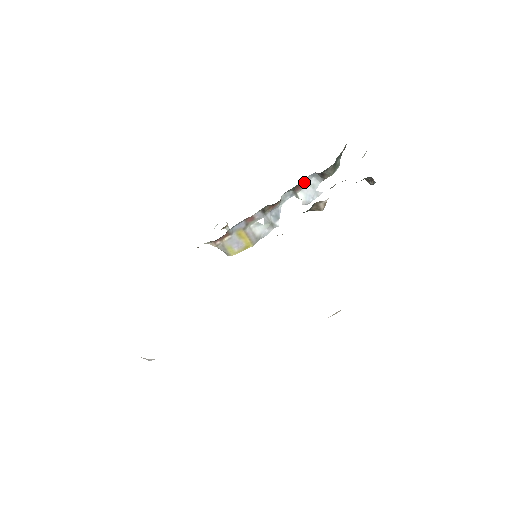
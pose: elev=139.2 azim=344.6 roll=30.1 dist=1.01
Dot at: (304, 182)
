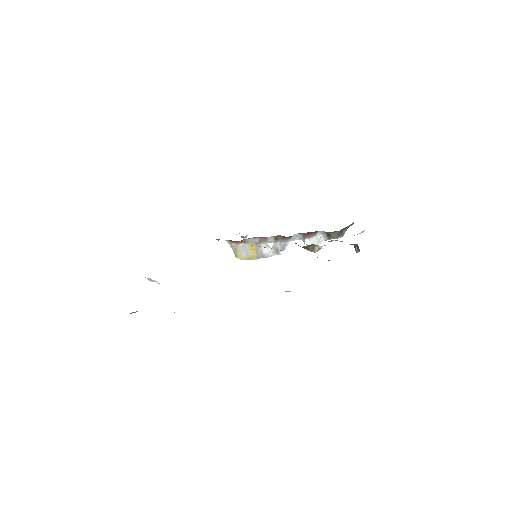
Dot at: (314, 234)
